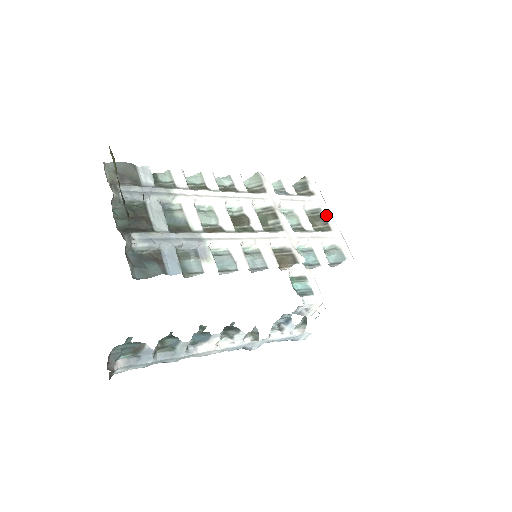
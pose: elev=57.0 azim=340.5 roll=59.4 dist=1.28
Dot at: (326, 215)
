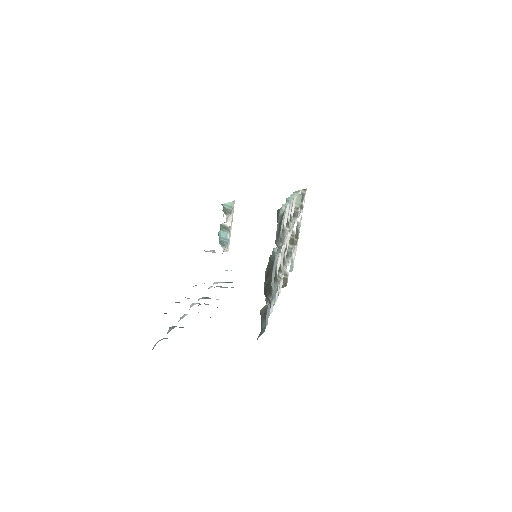
Dot at: (299, 229)
